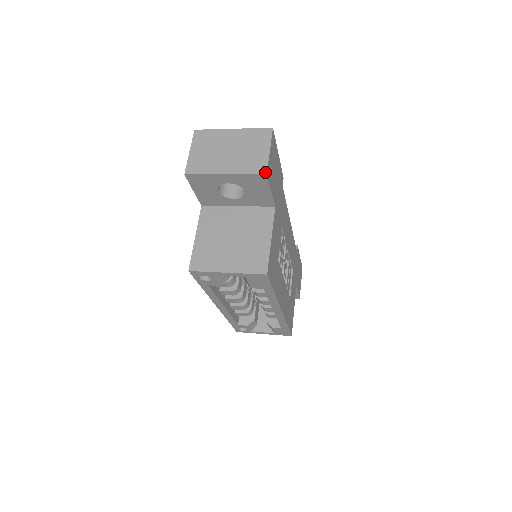
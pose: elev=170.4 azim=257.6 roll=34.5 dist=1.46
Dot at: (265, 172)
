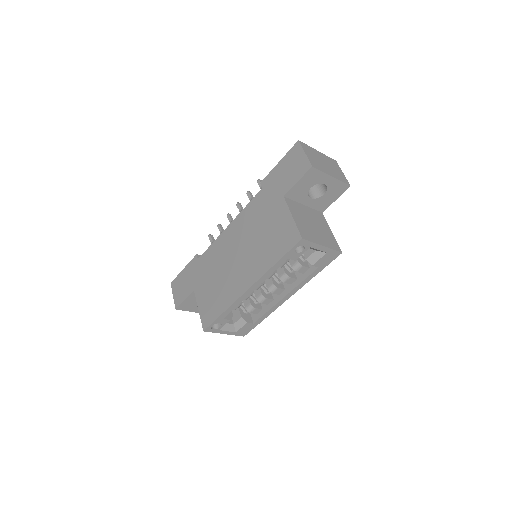
Dot at: (349, 184)
